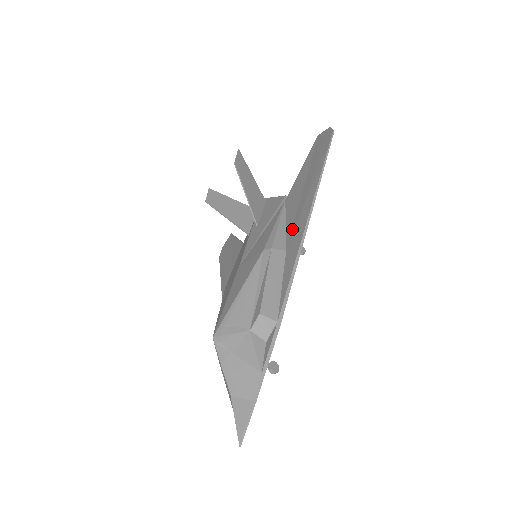
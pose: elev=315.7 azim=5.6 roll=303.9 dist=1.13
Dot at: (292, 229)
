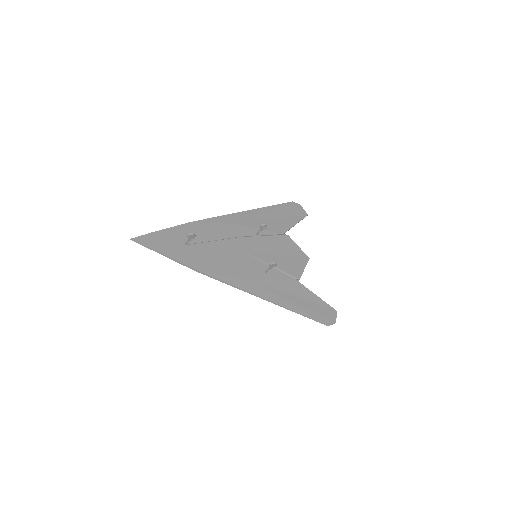
Dot at: (249, 224)
